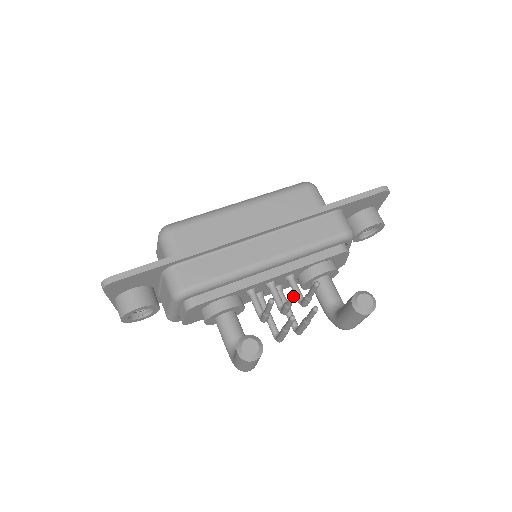
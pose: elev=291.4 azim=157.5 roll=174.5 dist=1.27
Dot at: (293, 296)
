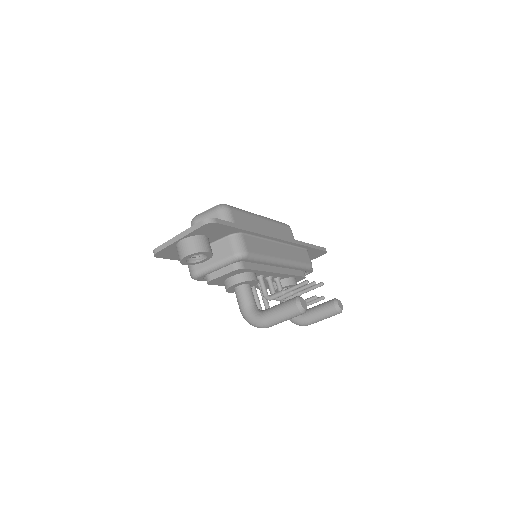
Dot at: (312, 285)
